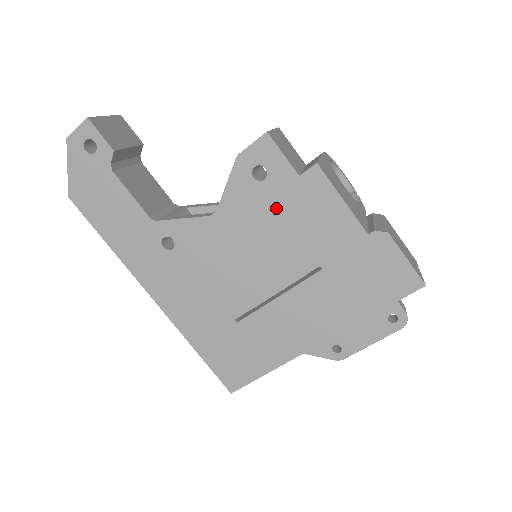
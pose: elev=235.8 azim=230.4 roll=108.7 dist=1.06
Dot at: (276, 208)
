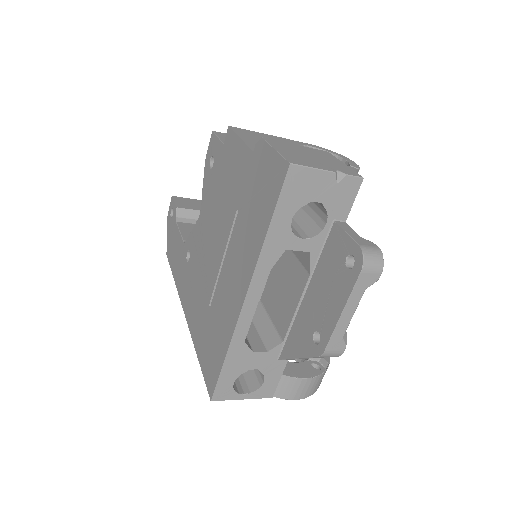
Dot at: (218, 181)
